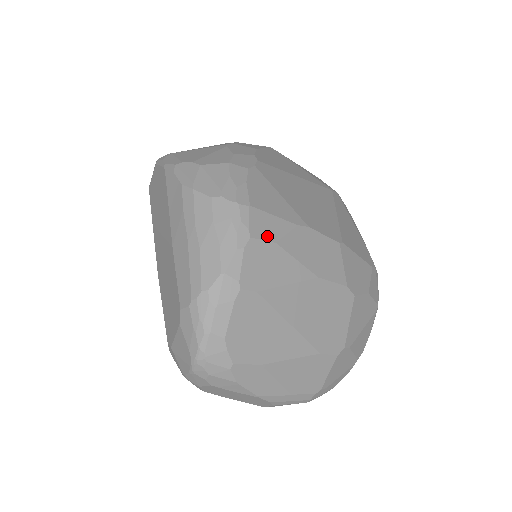
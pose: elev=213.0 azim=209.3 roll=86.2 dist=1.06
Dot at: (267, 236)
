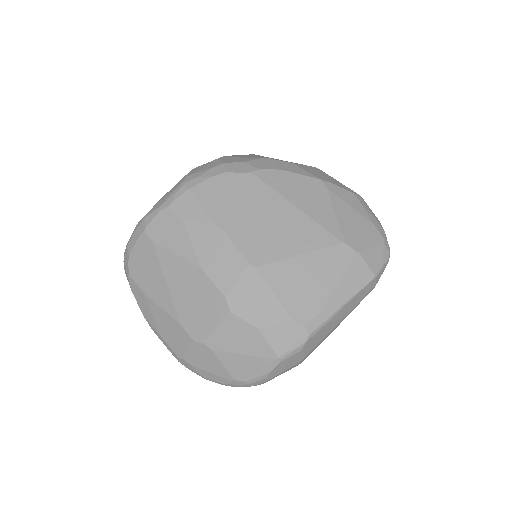
Dot at: (182, 213)
